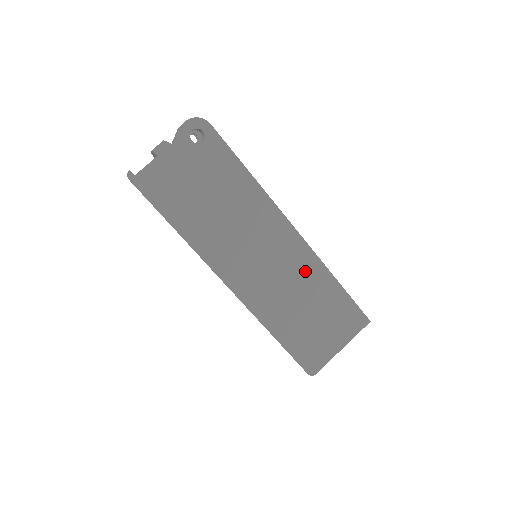
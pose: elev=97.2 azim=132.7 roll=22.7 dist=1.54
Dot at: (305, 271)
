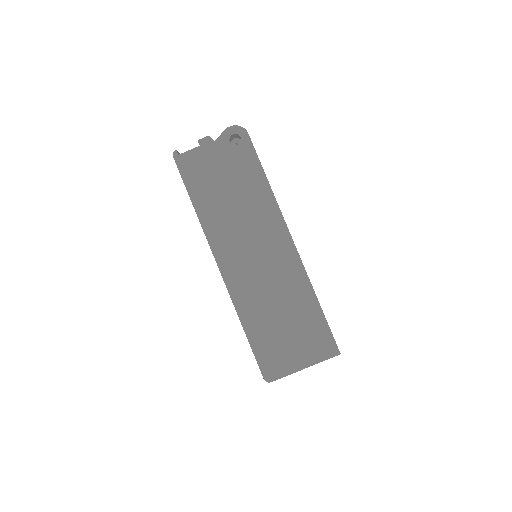
Dot at: (290, 280)
